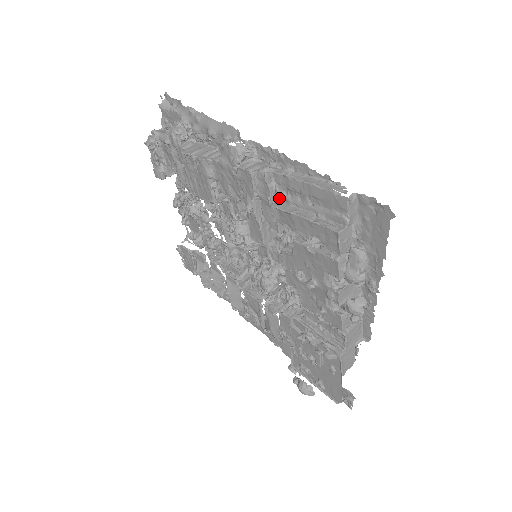
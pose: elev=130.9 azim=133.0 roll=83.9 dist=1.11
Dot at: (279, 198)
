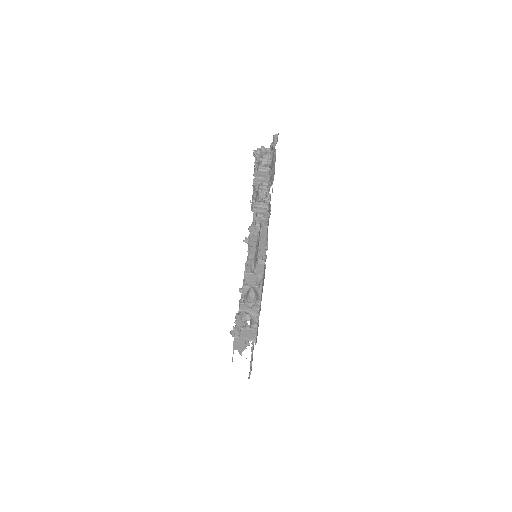
Dot at: occluded
